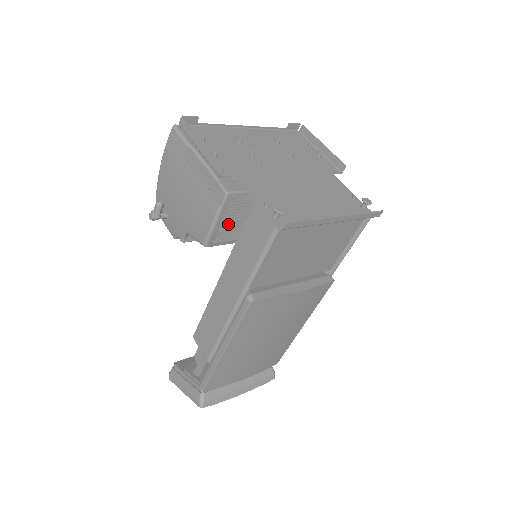
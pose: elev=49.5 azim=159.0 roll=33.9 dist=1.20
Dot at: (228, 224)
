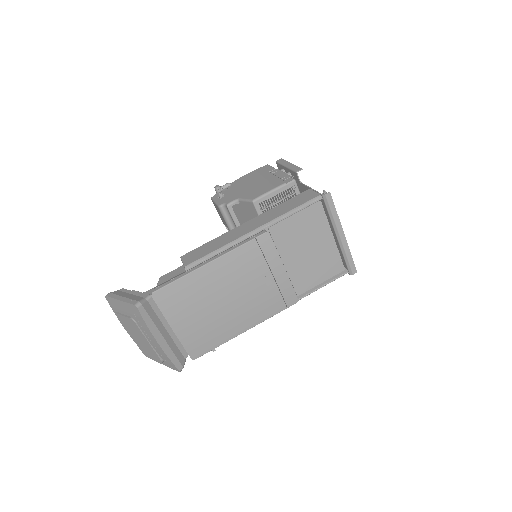
Dot at: (275, 203)
